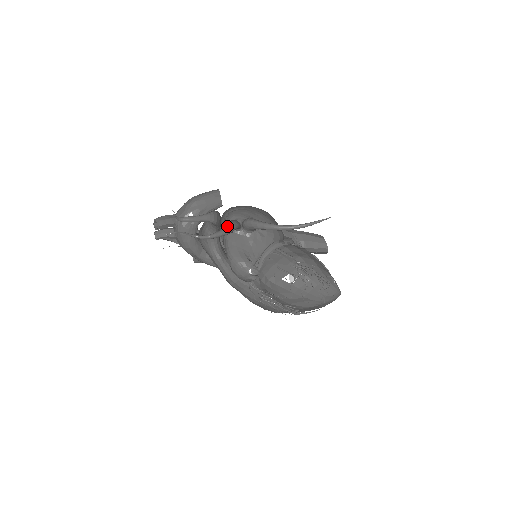
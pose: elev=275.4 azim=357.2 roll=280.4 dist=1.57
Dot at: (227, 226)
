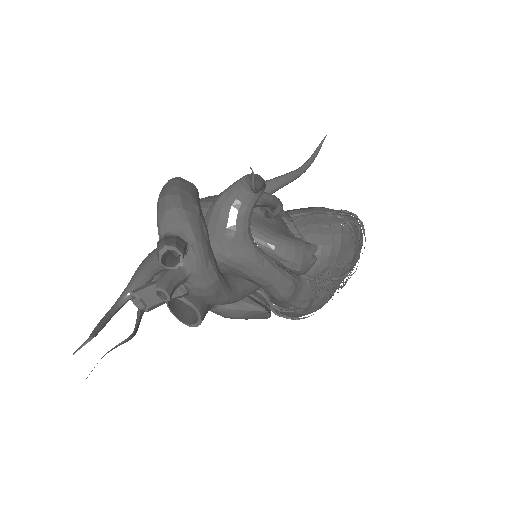
Dot at: (267, 193)
